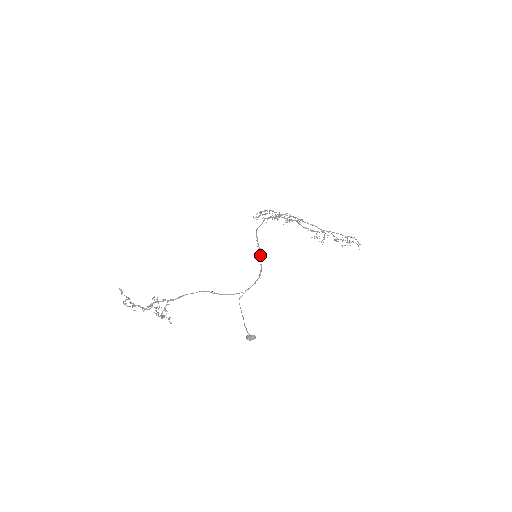
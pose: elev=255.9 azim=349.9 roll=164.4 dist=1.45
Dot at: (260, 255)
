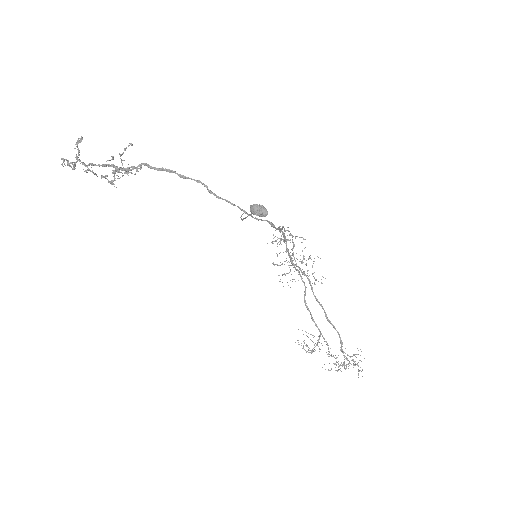
Dot at: occluded
